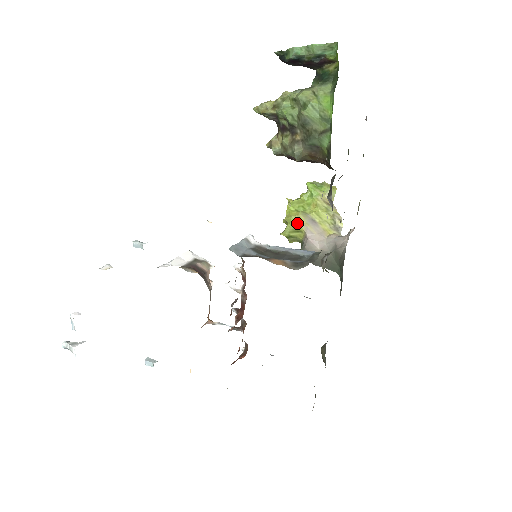
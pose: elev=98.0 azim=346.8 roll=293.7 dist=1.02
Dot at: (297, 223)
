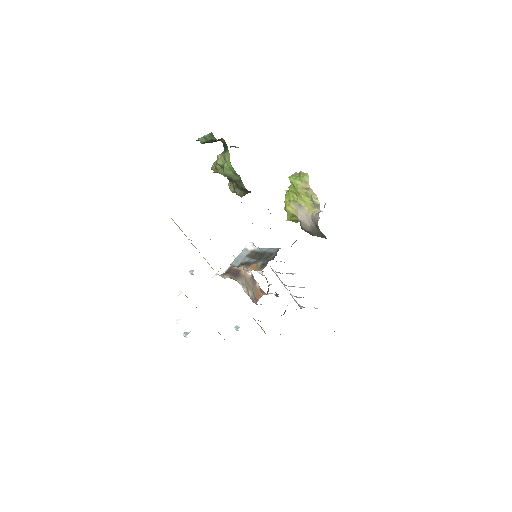
Dot at: (290, 211)
